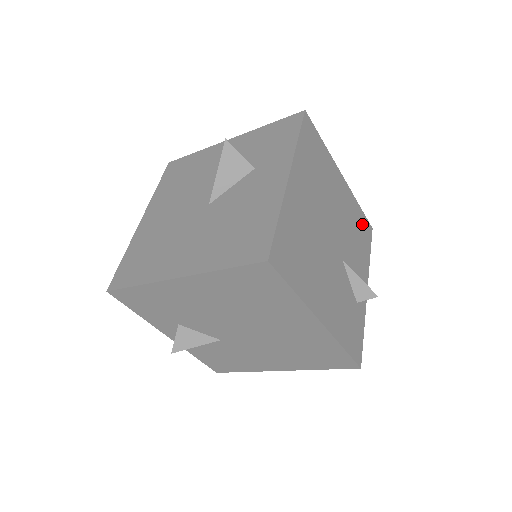
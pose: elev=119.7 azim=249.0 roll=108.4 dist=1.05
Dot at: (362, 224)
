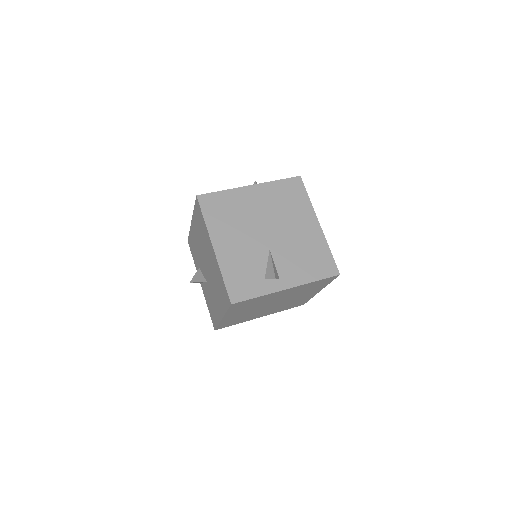
Dot at: (323, 260)
